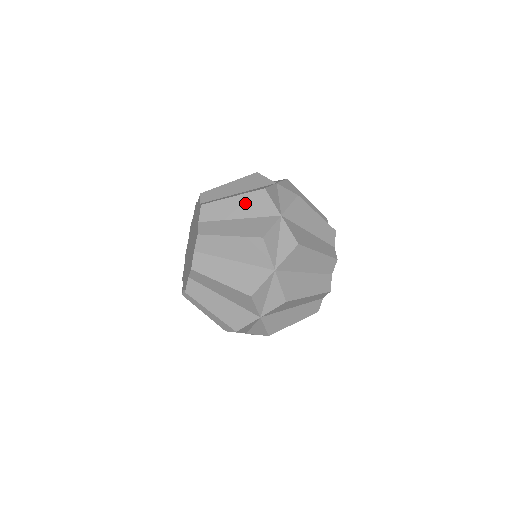
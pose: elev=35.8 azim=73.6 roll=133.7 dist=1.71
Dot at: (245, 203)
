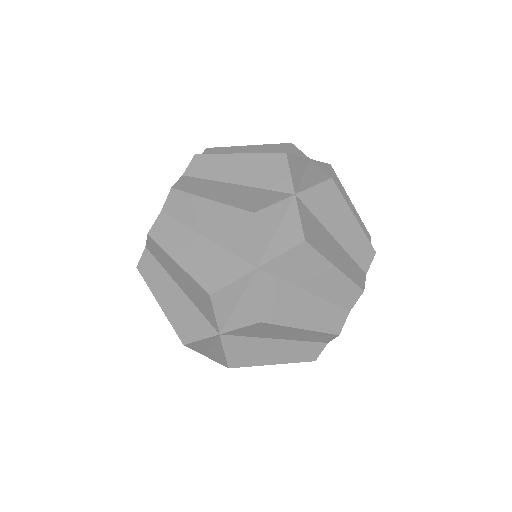
Dot at: (252, 165)
